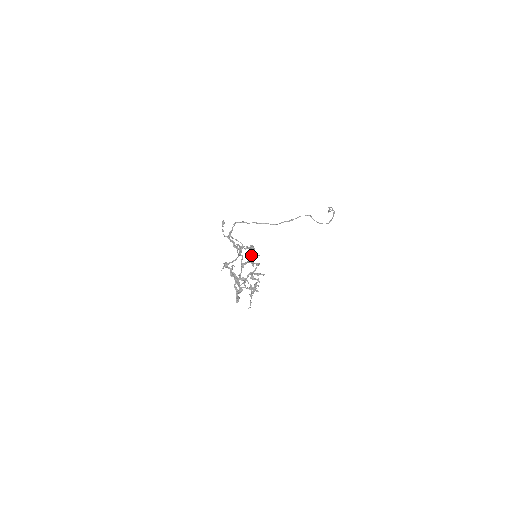
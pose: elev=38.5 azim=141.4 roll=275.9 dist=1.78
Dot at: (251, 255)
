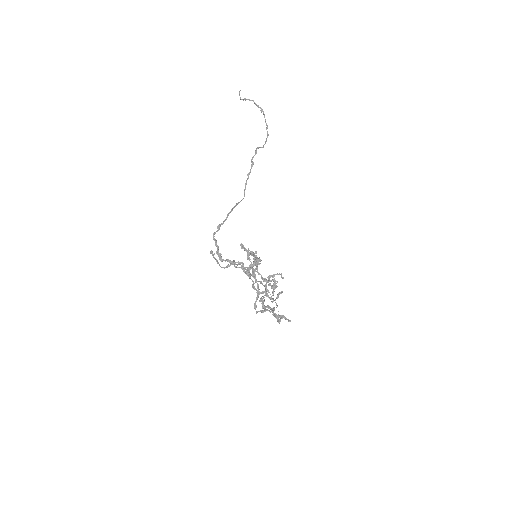
Dot at: occluded
